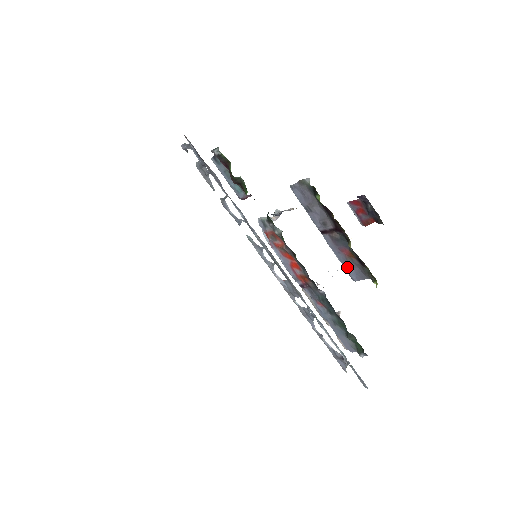
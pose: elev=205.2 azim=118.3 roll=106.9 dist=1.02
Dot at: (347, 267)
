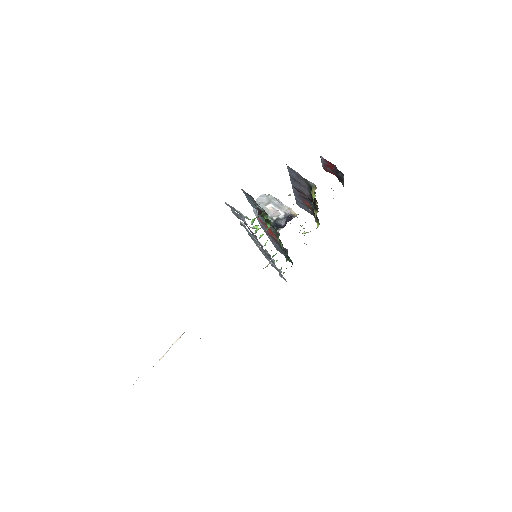
Dot at: (299, 202)
